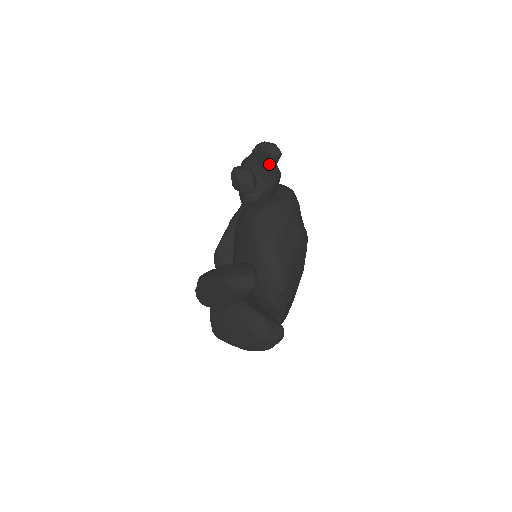
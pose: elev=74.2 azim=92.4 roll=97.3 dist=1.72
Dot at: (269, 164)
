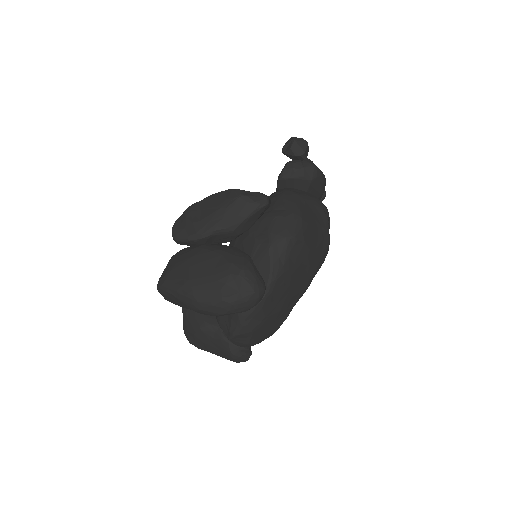
Dot at: occluded
